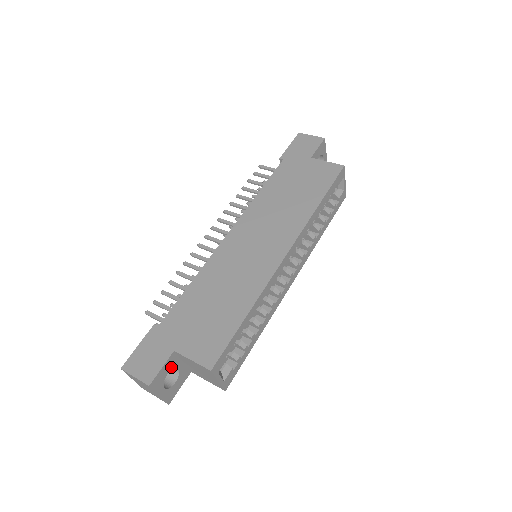
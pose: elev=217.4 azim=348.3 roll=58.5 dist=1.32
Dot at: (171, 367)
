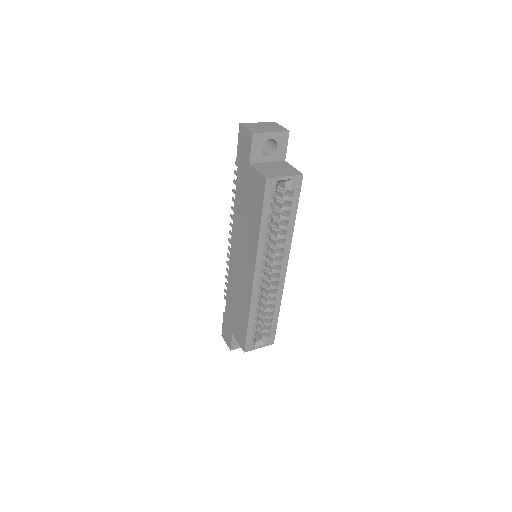
Dot at: occluded
